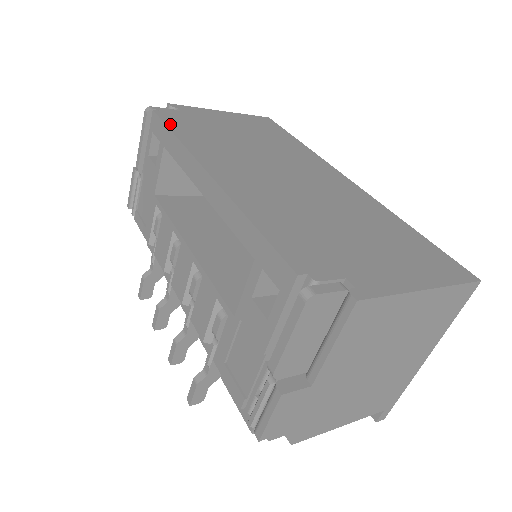
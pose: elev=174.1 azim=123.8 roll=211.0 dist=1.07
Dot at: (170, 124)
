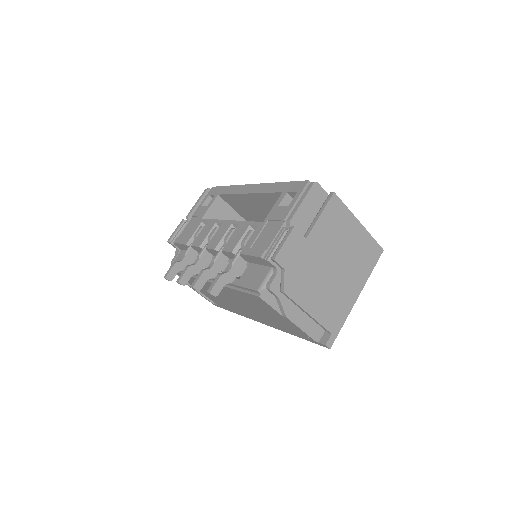
Dot at: occluded
